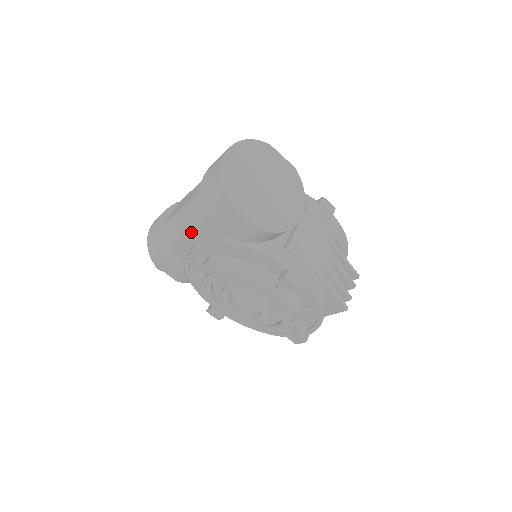
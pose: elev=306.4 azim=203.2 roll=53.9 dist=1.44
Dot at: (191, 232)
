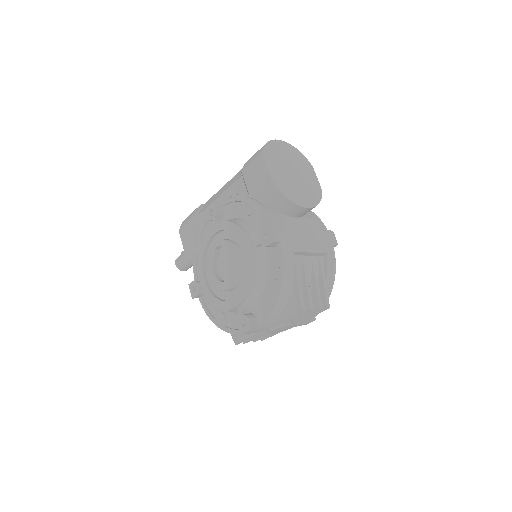
Dot at: (223, 194)
